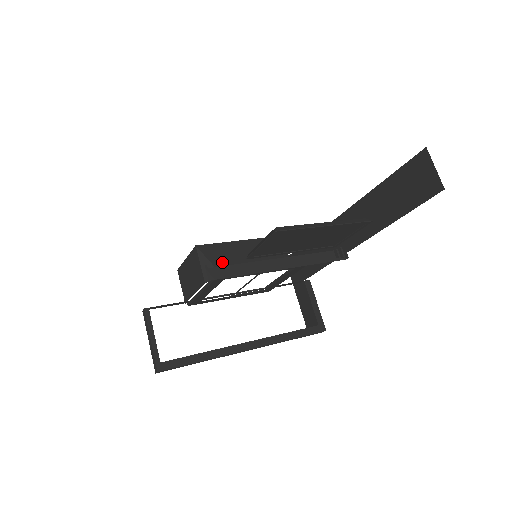
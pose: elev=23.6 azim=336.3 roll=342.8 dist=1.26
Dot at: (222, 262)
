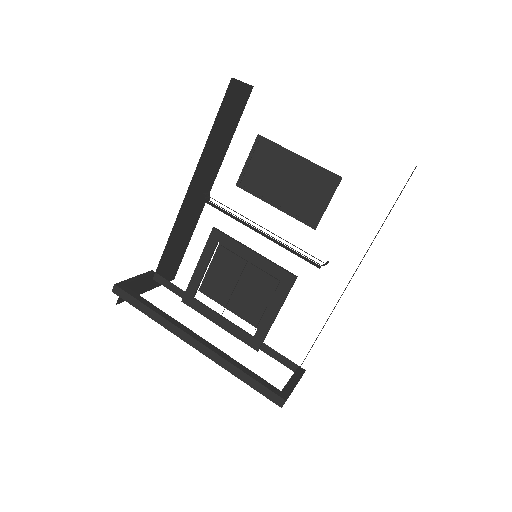
Dot at: occluded
